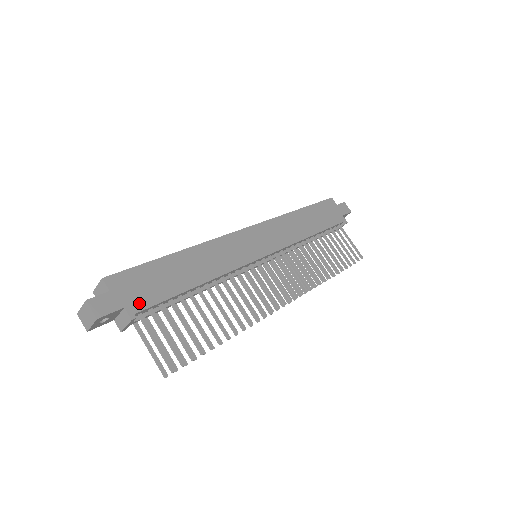
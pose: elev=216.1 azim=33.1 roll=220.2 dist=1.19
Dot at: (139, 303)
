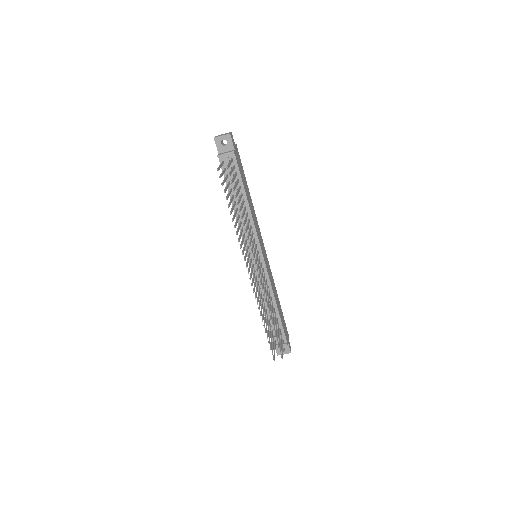
Dot at: (237, 159)
